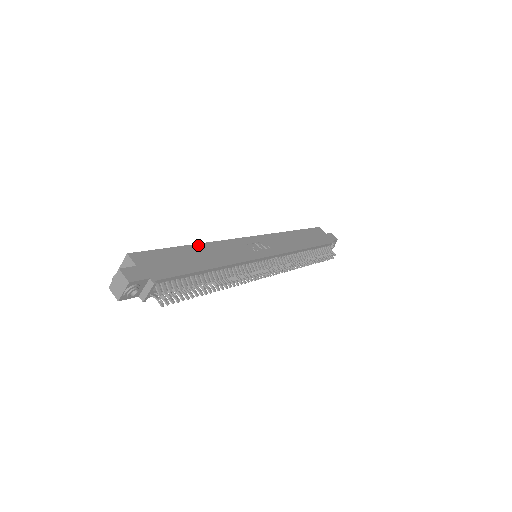
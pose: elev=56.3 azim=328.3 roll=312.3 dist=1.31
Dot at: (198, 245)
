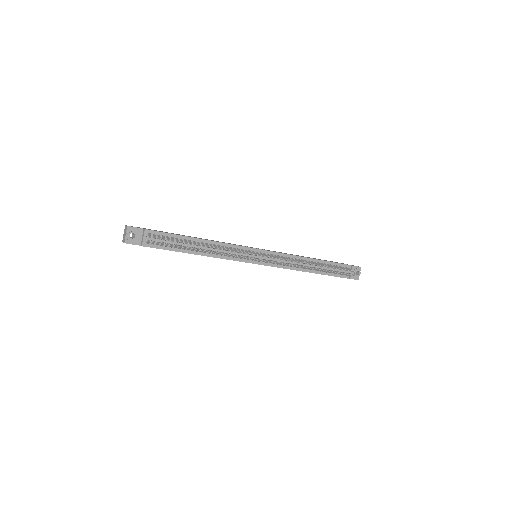
Dot at: occluded
